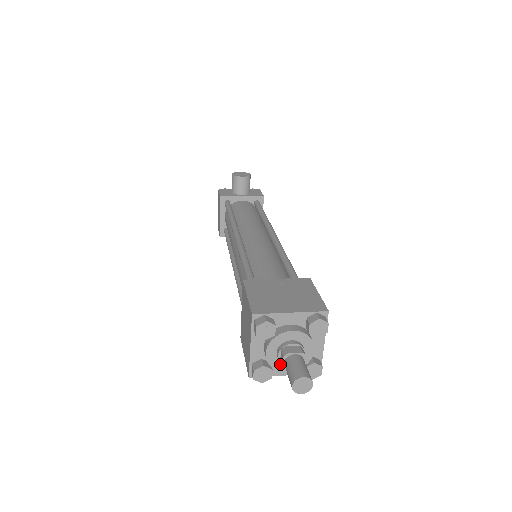
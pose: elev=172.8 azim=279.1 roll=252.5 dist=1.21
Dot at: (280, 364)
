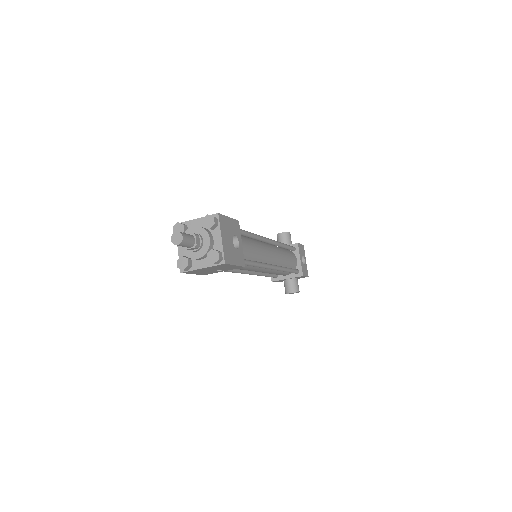
Dot at: (191, 253)
